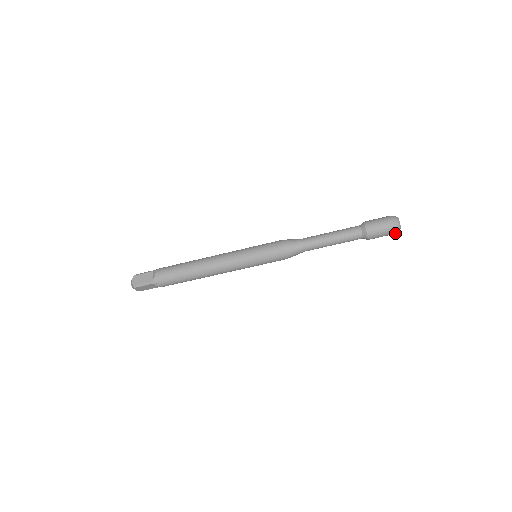
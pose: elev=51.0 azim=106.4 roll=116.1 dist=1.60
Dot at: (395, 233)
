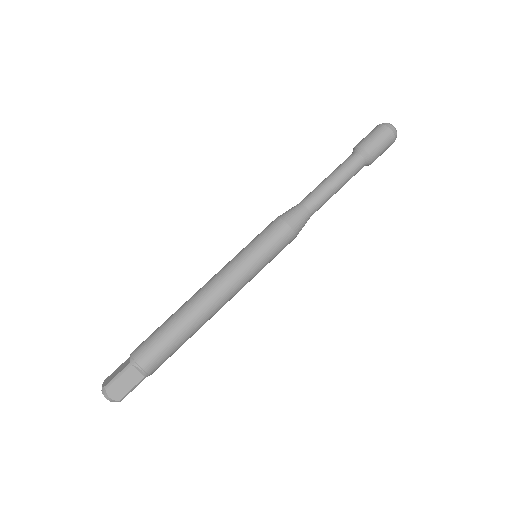
Dot at: (393, 134)
